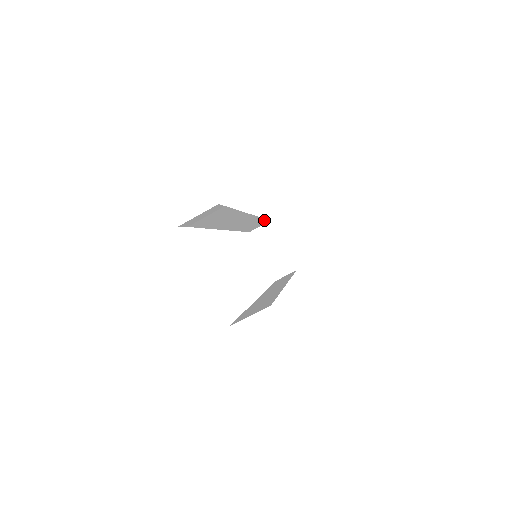
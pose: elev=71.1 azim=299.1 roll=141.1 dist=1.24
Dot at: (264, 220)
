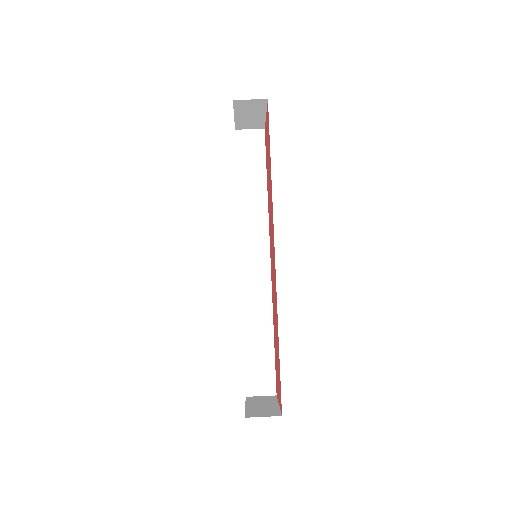
Dot at: (272, 356)
